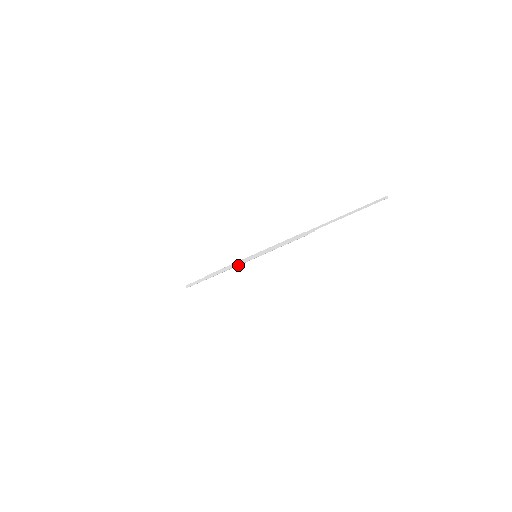
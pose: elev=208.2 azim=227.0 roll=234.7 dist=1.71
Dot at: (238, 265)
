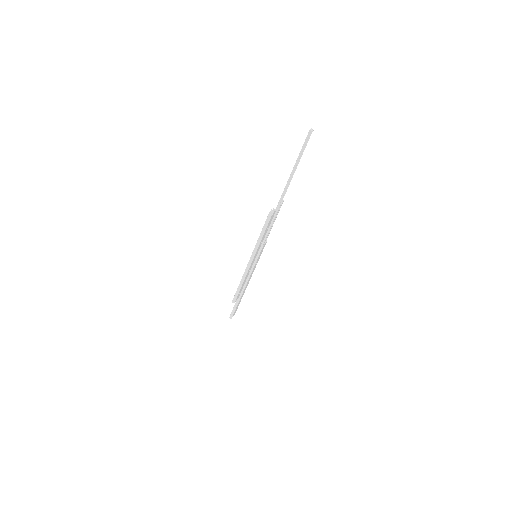
Dot at: (251, 273)
